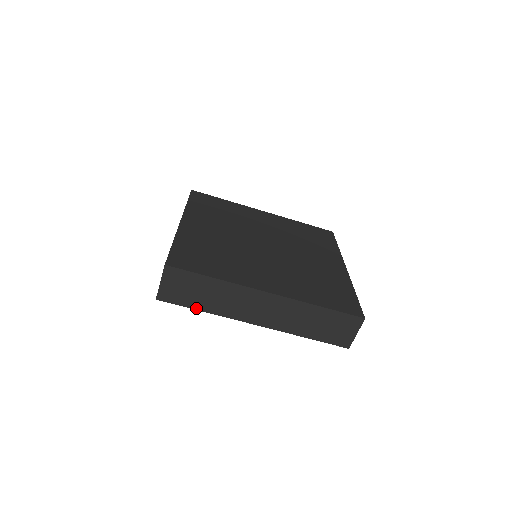
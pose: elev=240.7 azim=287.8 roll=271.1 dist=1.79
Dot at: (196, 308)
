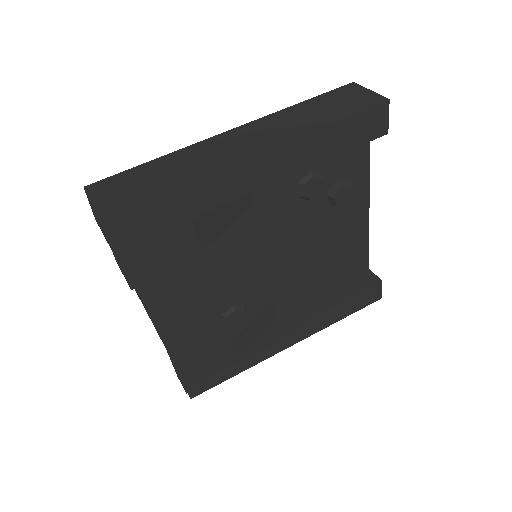
Dot at: (160, 192)
